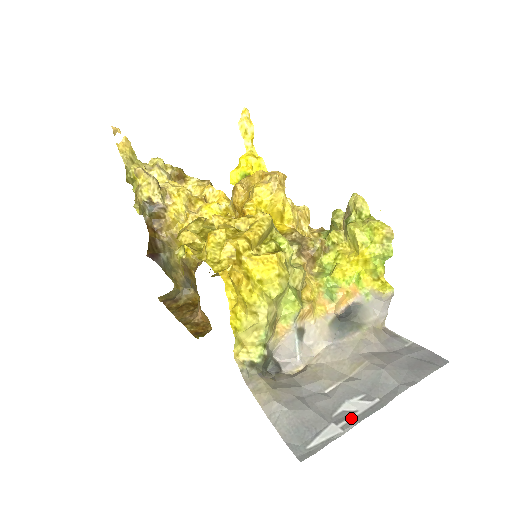
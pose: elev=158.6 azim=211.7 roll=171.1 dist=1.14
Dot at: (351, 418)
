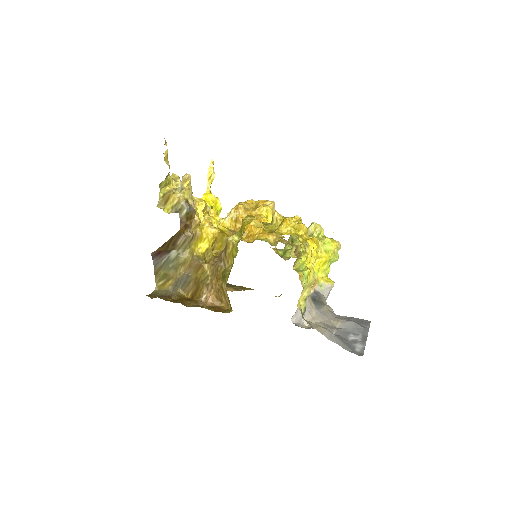
Dot at: (360, 341)
